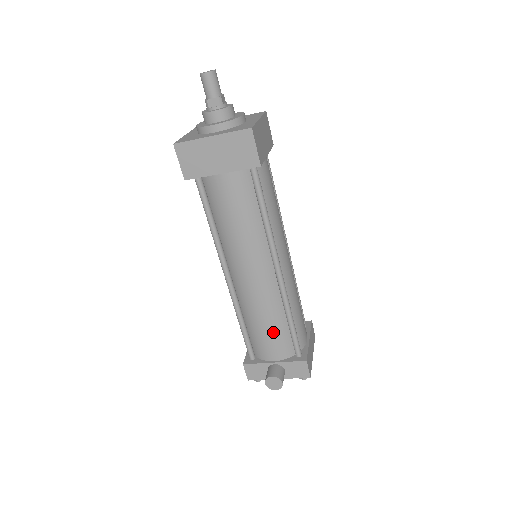
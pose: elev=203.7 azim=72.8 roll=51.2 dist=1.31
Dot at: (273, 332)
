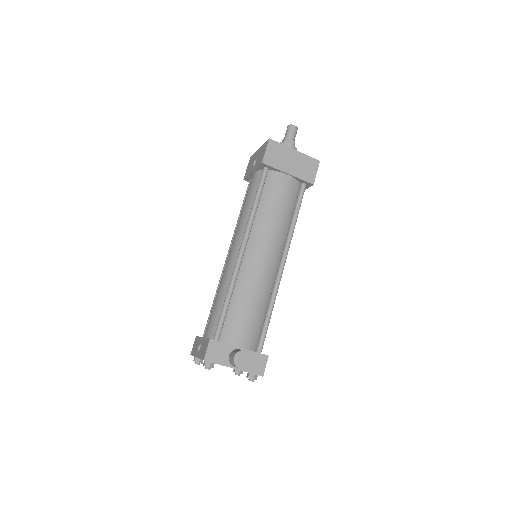
Dot at: (254, 316)
